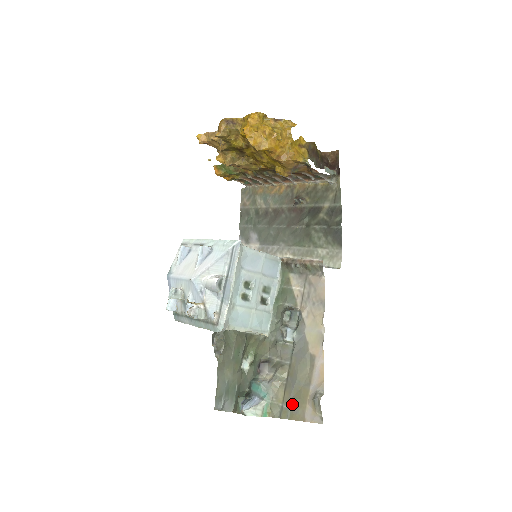
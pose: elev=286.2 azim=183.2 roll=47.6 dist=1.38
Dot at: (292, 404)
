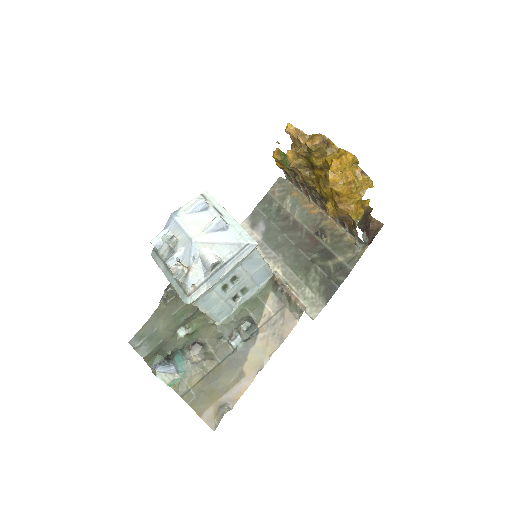
Dot at: (199, 395)
